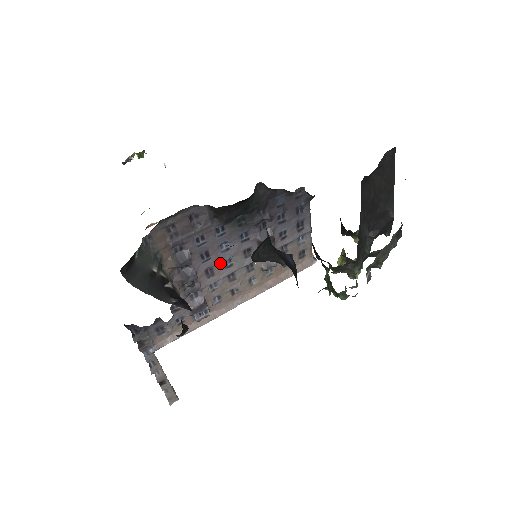
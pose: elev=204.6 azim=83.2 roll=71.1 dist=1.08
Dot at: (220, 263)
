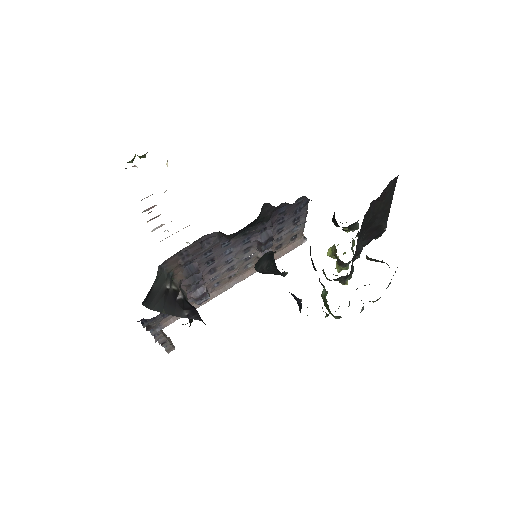
Dot at: (223, 263)
